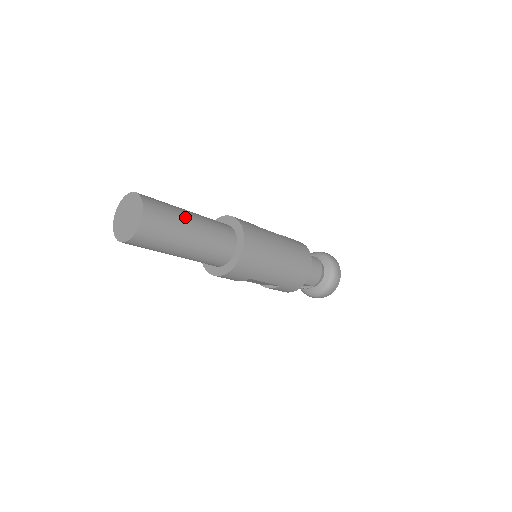
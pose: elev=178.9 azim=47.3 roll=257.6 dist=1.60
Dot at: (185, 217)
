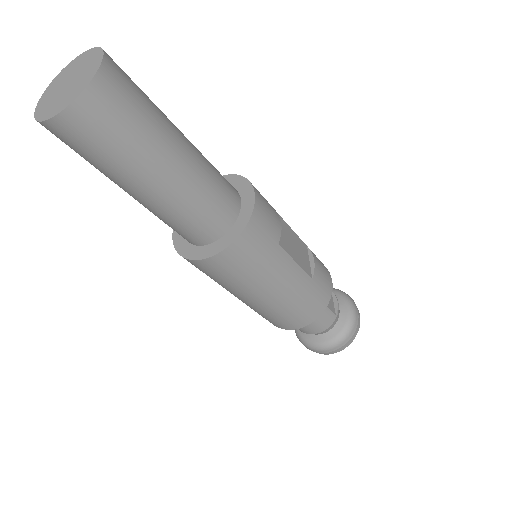
Dot at: (152, 163)
